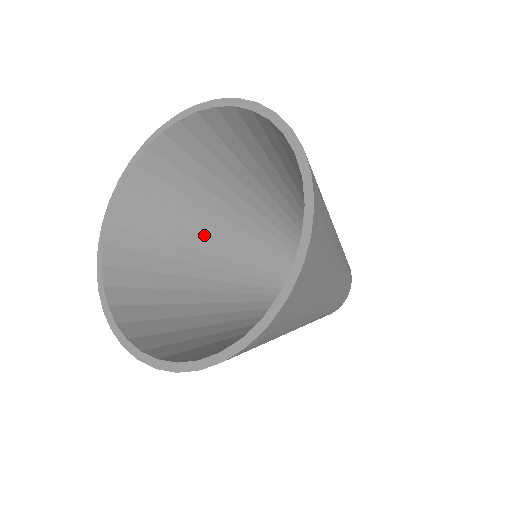
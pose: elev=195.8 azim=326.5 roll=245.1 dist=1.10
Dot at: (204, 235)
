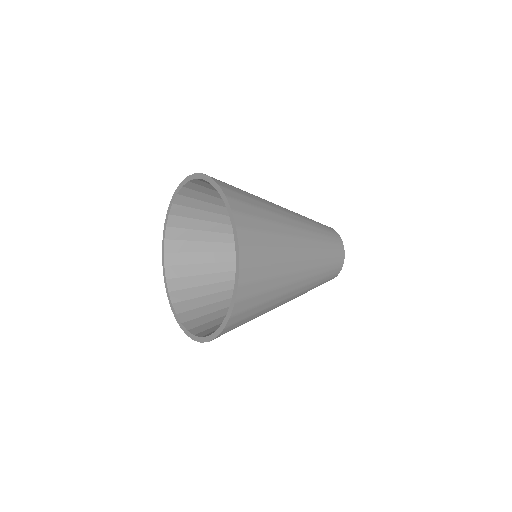
Dot at: (231, 241)
